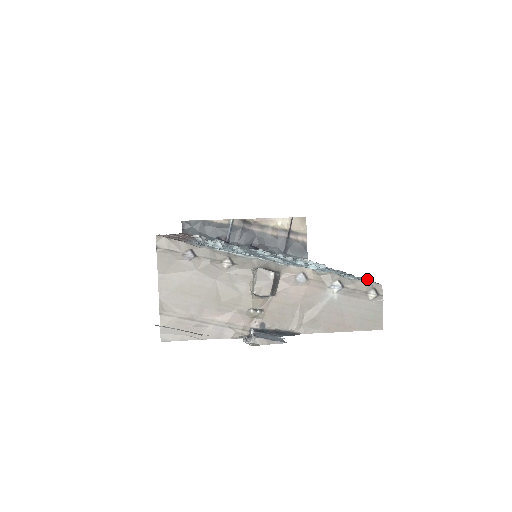
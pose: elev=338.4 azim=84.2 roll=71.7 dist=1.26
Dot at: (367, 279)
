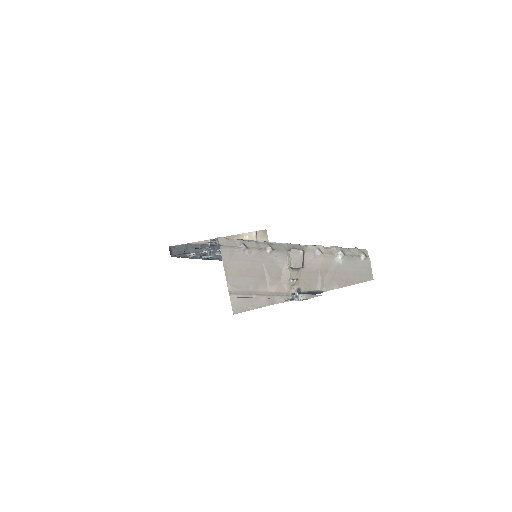
Dot at: occluded
